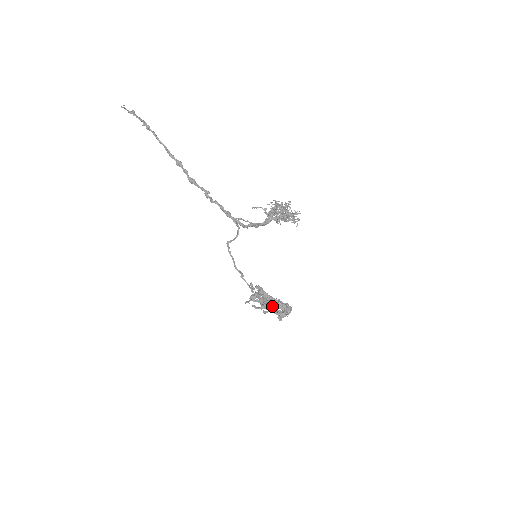
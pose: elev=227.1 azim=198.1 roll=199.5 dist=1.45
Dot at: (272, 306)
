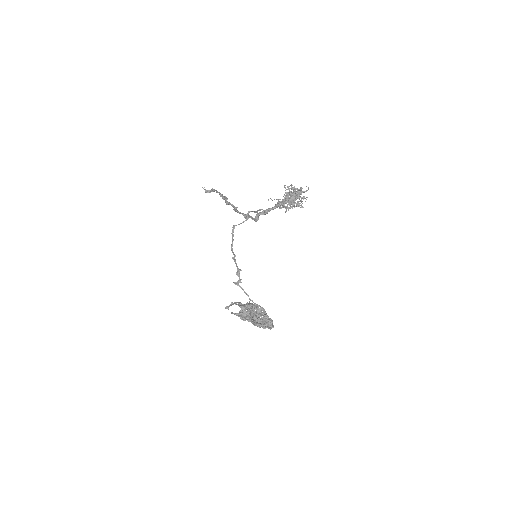
Dot at: (252, 308)
